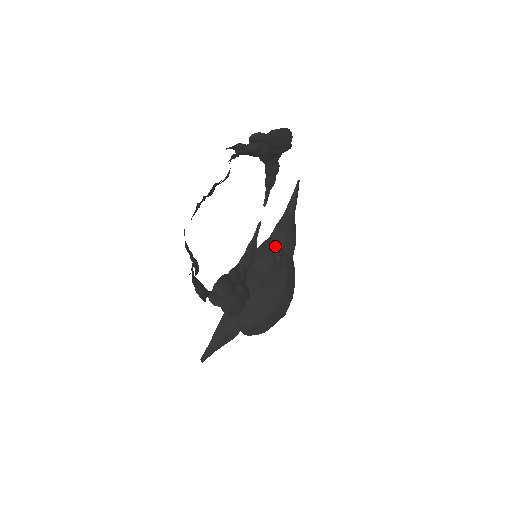
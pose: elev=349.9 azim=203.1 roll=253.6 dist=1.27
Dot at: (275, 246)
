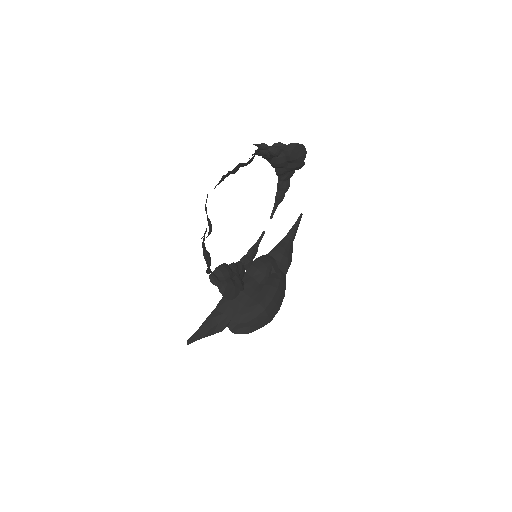
Dot at: (272, 261)
